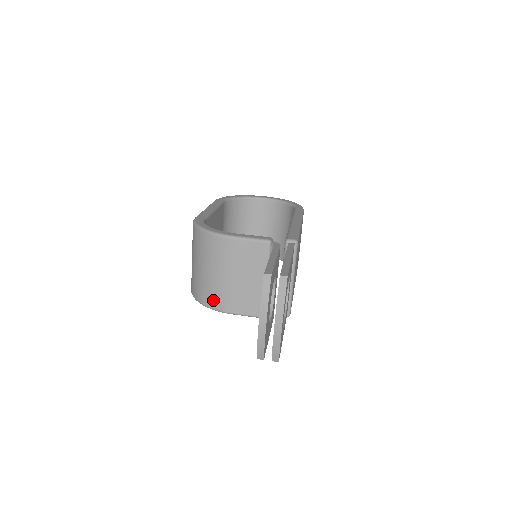
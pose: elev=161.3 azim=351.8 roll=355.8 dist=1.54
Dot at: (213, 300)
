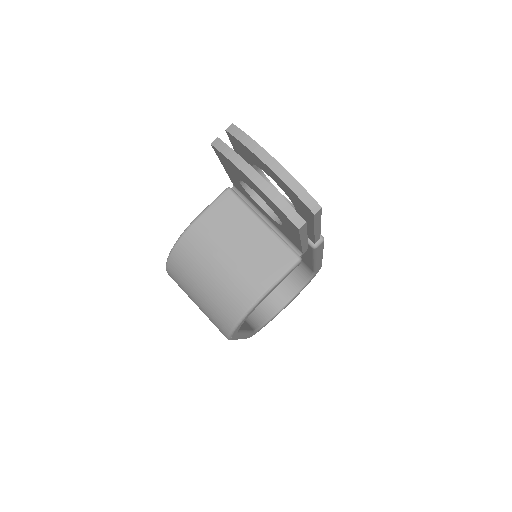
Dot at: (240, 298)
